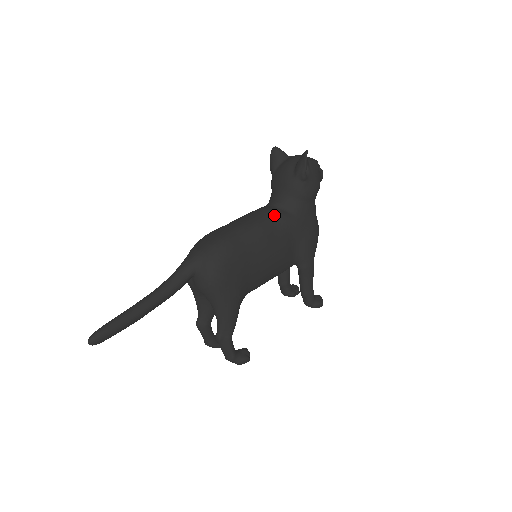
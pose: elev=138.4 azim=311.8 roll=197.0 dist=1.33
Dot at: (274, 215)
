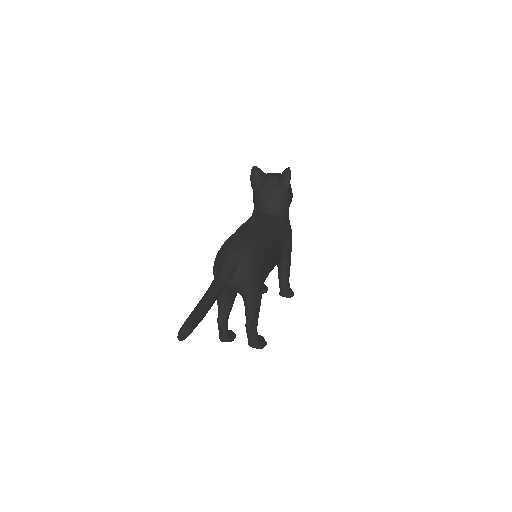
Dot at: (271, 220)
